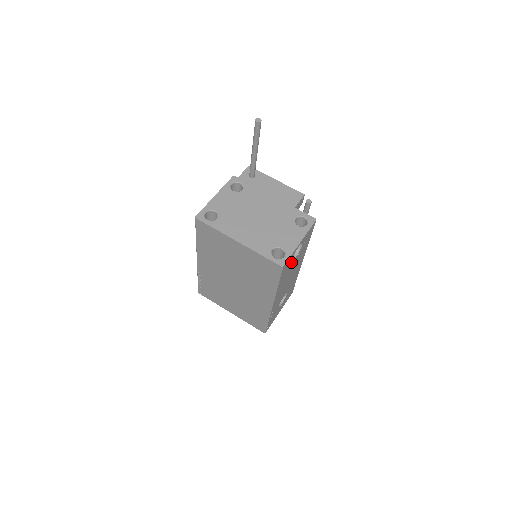
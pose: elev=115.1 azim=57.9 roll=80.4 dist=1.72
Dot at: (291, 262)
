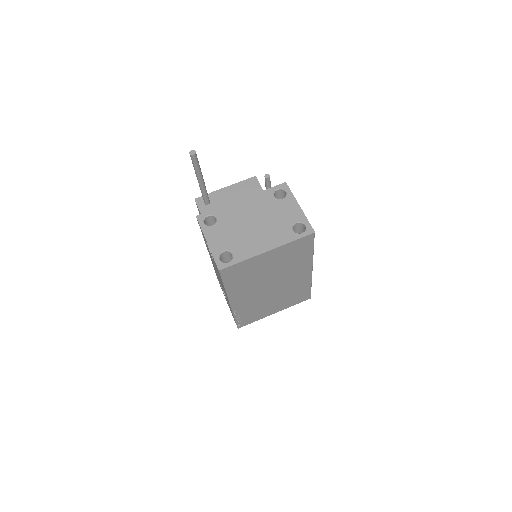
Dot at: occluded
